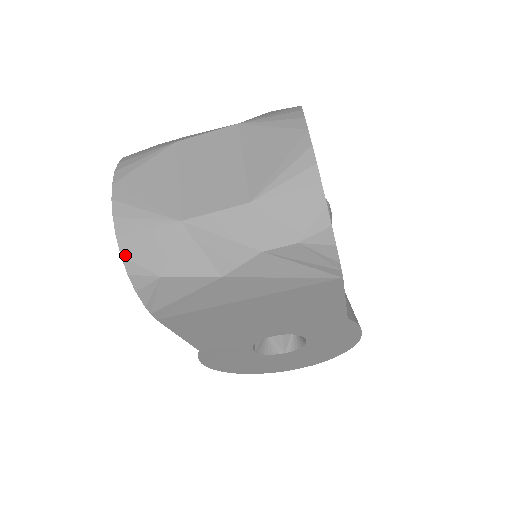
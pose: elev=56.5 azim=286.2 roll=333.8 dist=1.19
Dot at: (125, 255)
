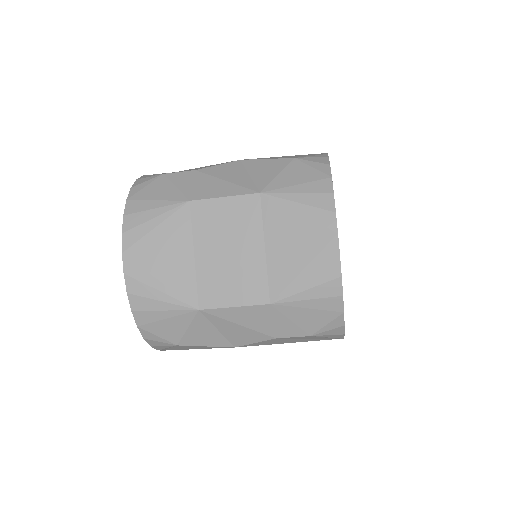
Dot at: (141, 327)
